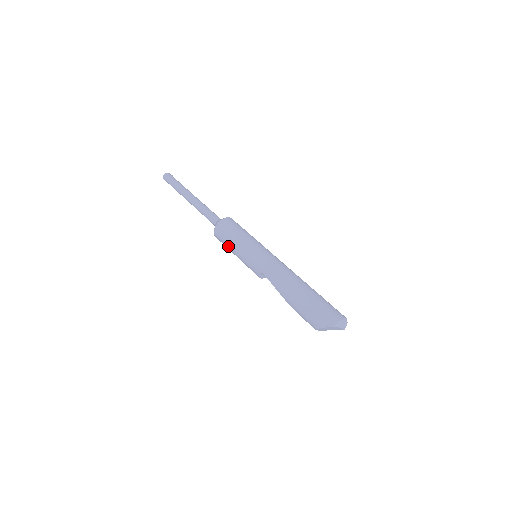
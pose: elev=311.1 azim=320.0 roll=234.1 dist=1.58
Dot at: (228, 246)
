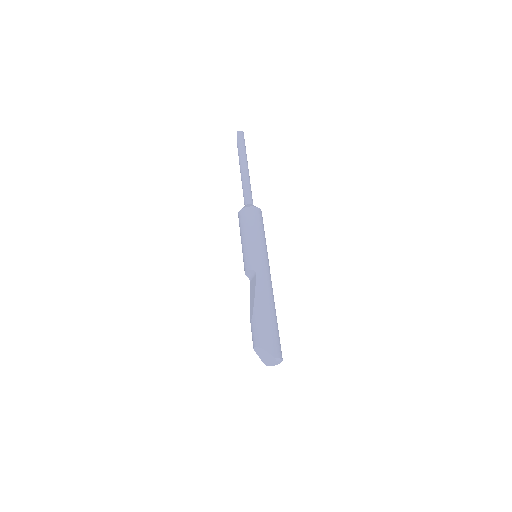
Dot at: (246, 228)
